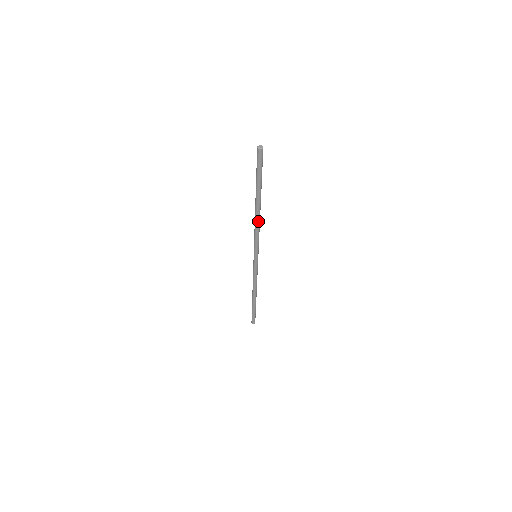
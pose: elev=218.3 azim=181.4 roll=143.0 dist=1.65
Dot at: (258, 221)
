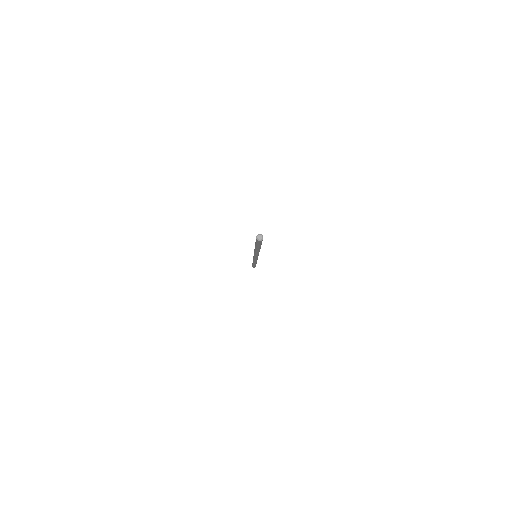
Dot at: (256, 252)
